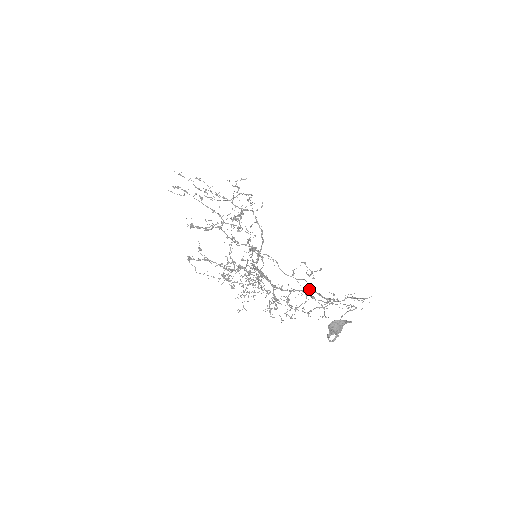
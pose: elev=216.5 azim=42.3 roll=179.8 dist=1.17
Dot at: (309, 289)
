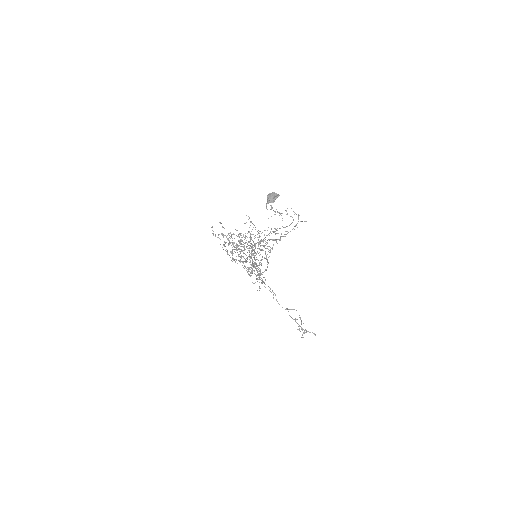
Dot at: (298, 329)
